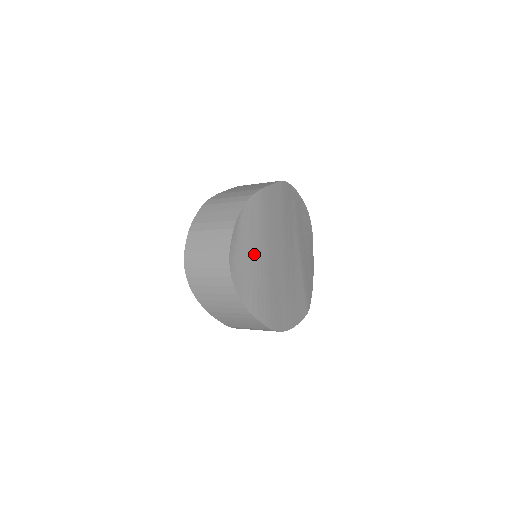
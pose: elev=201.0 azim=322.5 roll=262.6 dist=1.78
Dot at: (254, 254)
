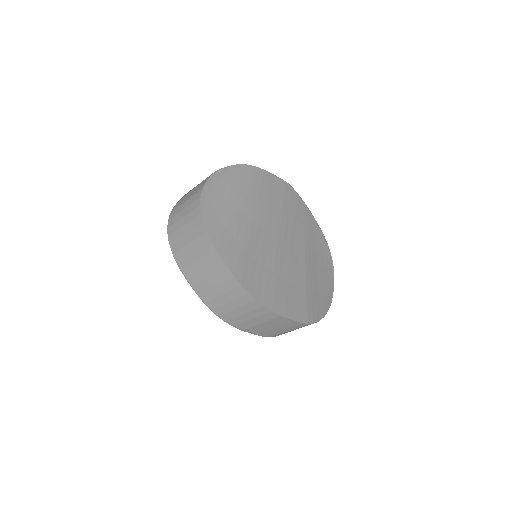
Dot at: (235, 206)
